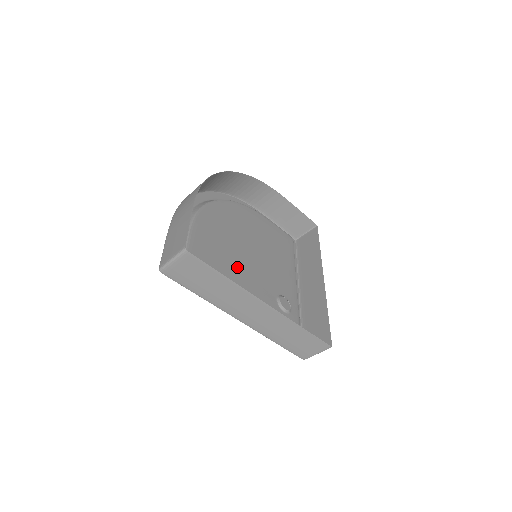
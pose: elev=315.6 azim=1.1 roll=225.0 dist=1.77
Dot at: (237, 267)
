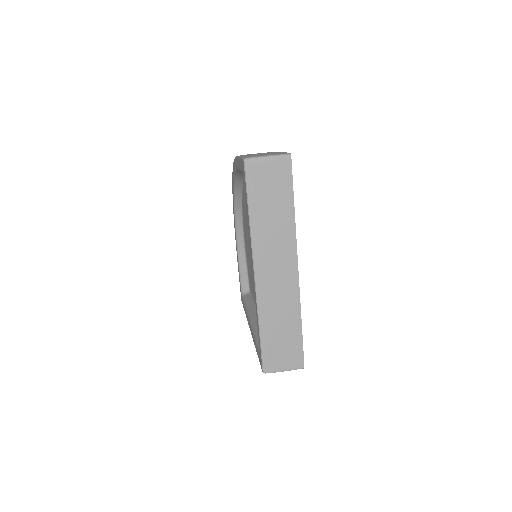
Dot at: occluded
